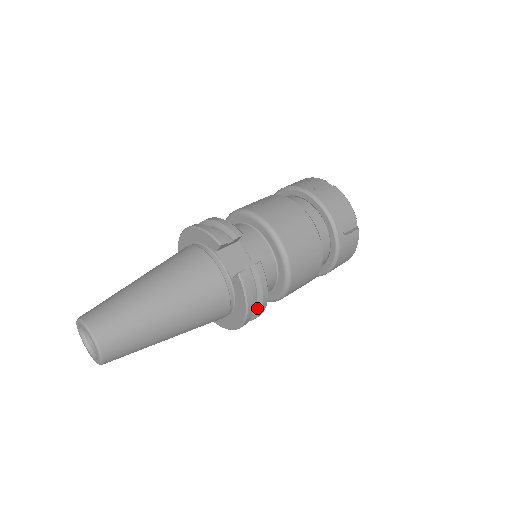
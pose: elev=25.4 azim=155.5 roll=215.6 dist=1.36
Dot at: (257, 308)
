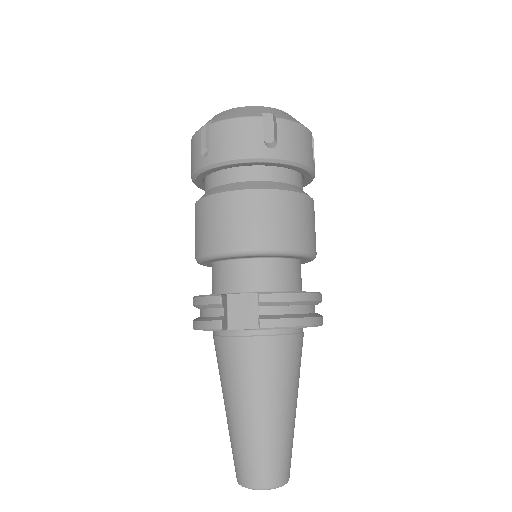
Dot at: (310, 304)
